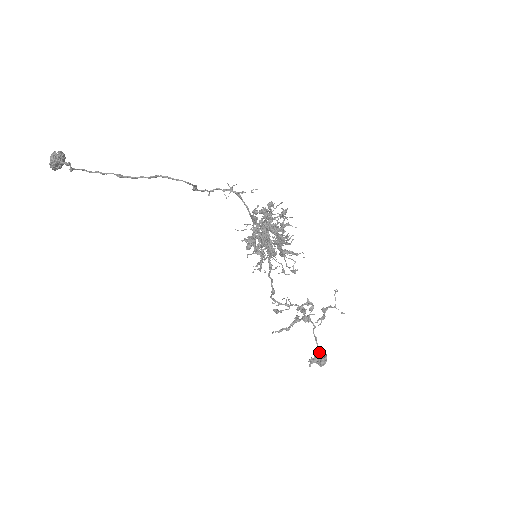
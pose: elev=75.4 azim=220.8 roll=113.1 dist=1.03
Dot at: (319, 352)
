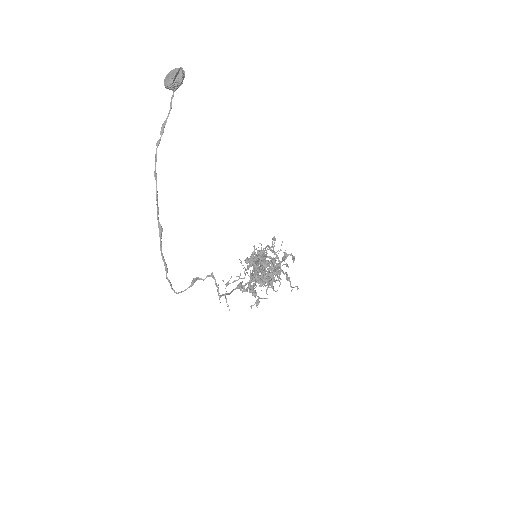
Dot at: occluded
